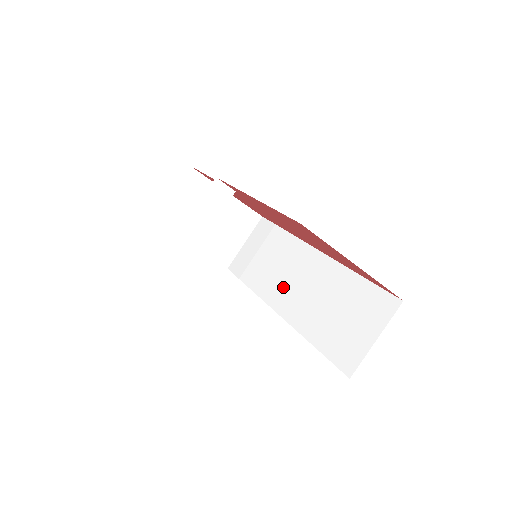
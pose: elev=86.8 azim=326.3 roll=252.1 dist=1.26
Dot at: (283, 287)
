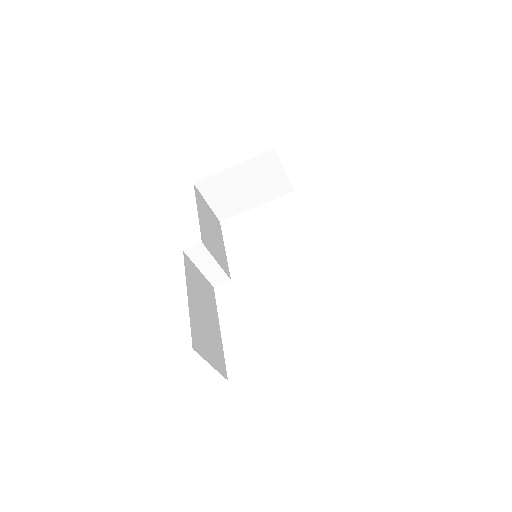
Dot at: occluded
